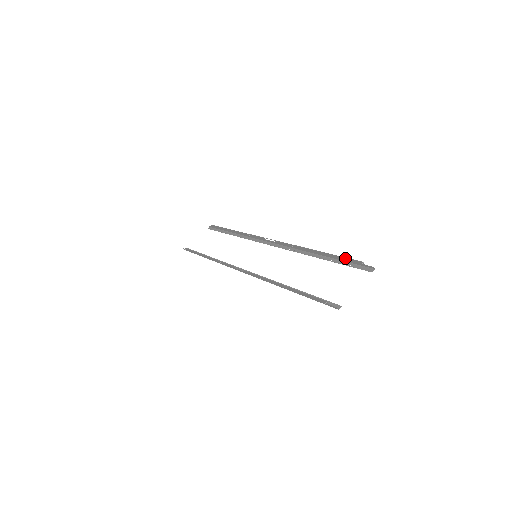
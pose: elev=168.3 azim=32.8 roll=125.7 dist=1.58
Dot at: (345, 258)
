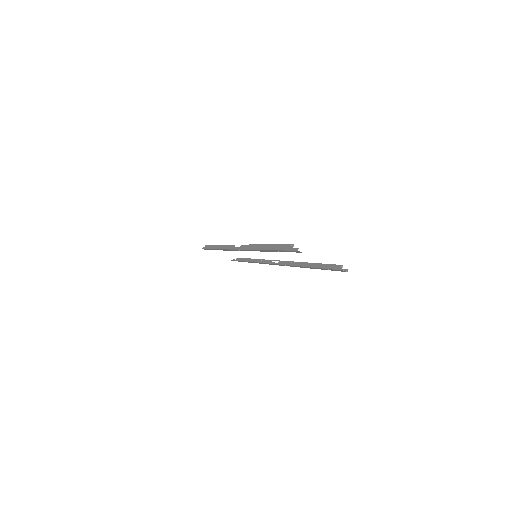
Dot at: (329, 265)
